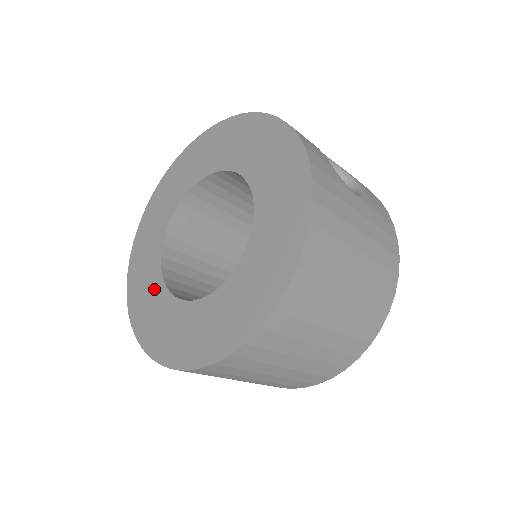
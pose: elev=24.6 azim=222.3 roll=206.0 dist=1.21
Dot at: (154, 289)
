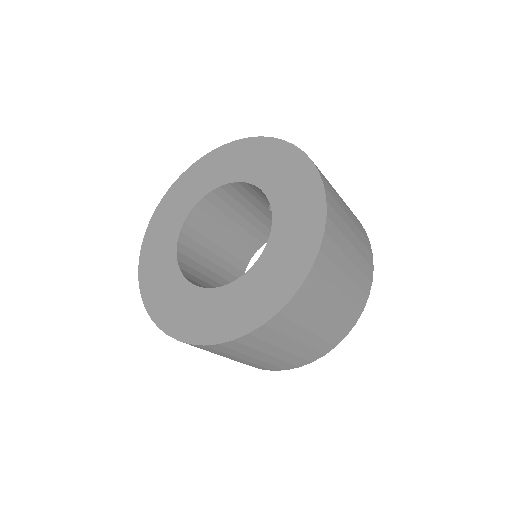
Dot at: (183, 294)
